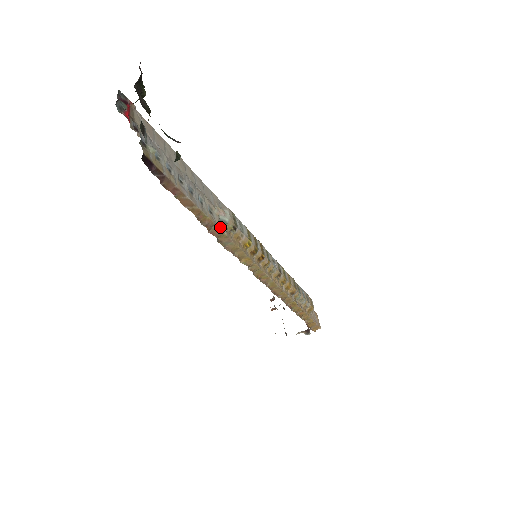
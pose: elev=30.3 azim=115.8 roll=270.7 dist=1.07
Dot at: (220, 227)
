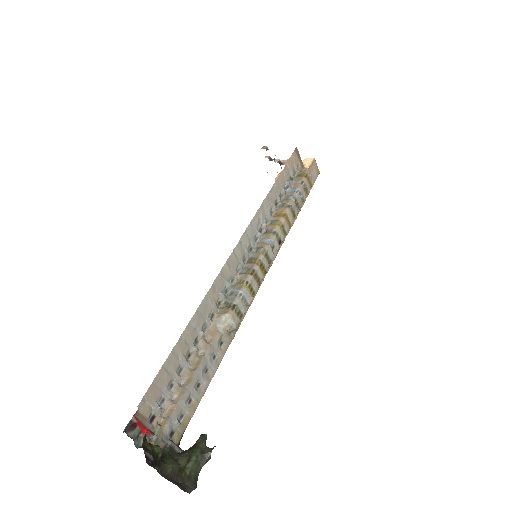
Dot at: (232, 339)
